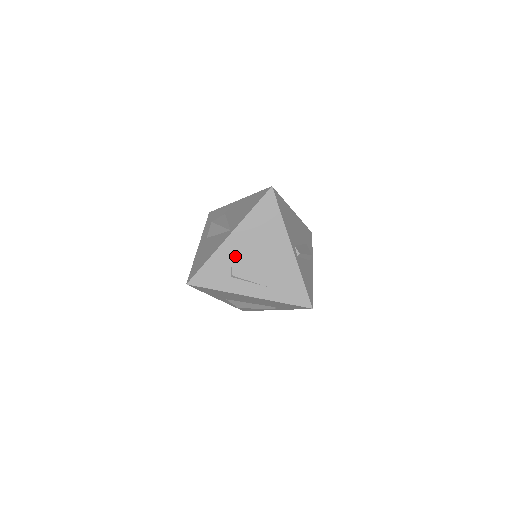
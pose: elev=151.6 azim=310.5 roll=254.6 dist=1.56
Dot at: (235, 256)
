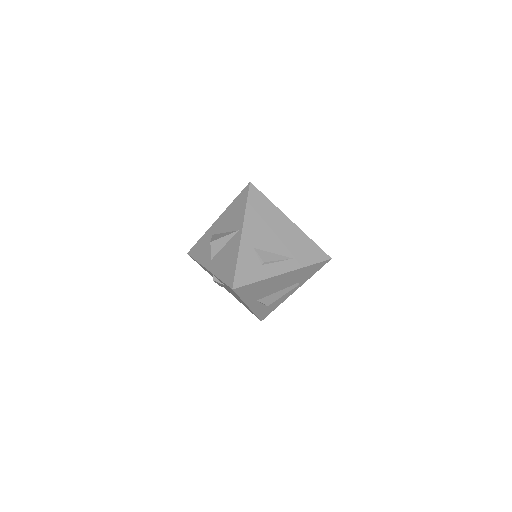
Dot at: (255, 247)
